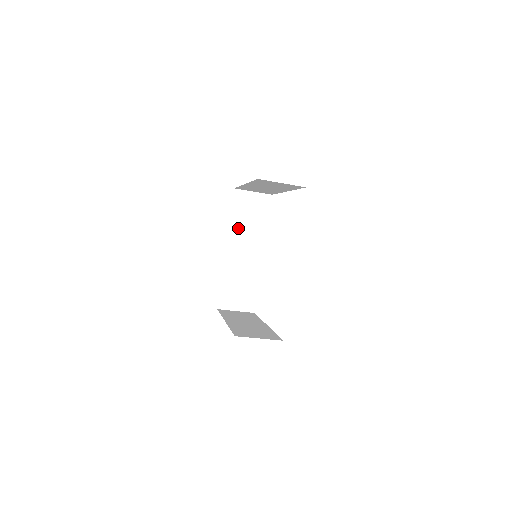
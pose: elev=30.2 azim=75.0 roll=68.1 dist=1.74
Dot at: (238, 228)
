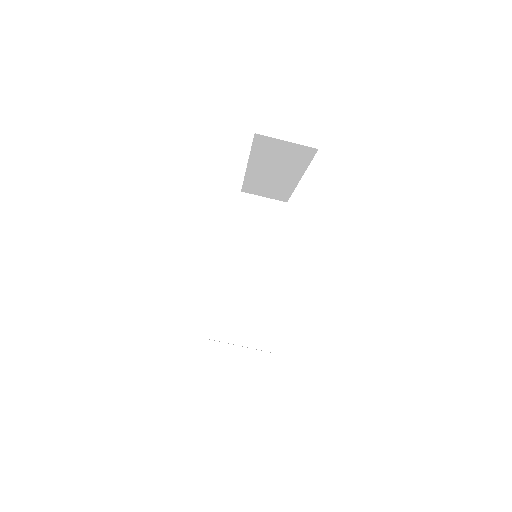
Dot at: (242, 238)
